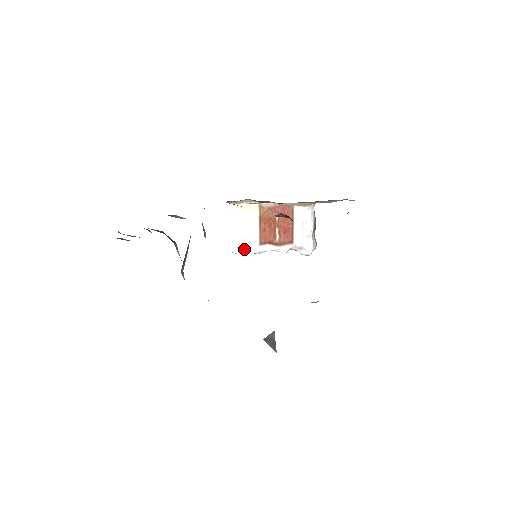
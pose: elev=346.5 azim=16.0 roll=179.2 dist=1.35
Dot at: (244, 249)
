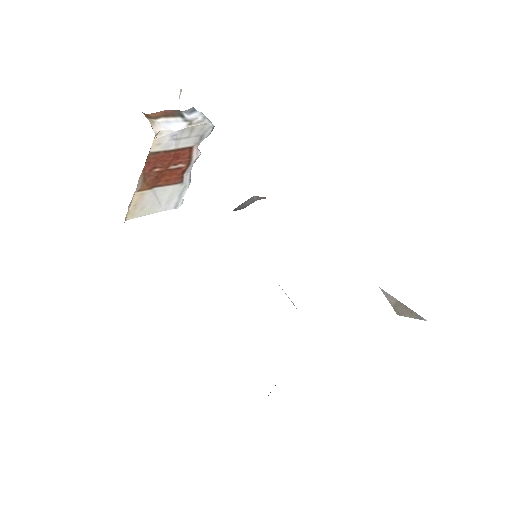
Dot at: (181, 197)
